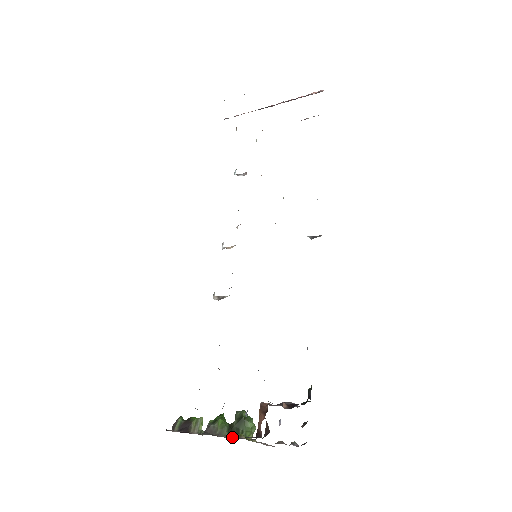
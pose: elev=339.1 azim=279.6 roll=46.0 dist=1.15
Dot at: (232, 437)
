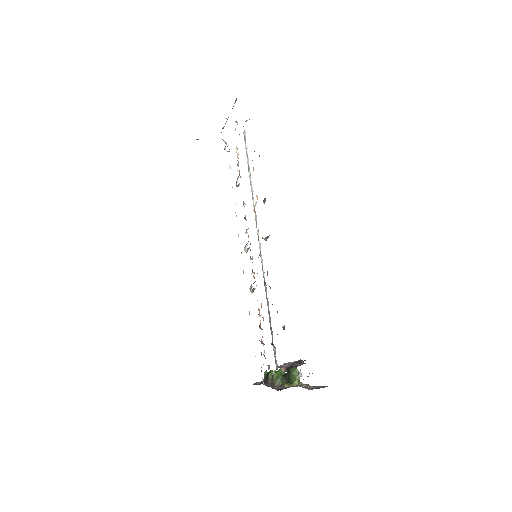
Dot at: (280, 386)
